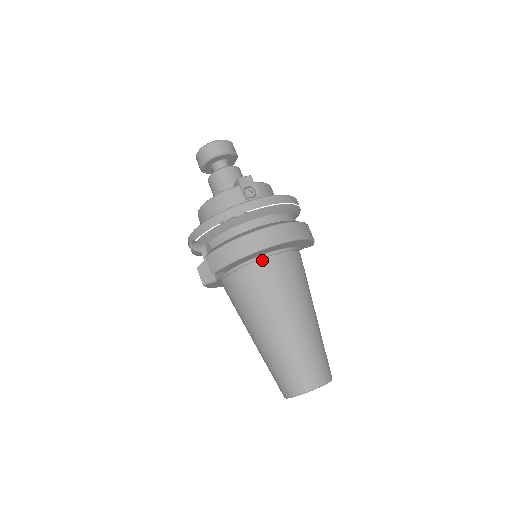
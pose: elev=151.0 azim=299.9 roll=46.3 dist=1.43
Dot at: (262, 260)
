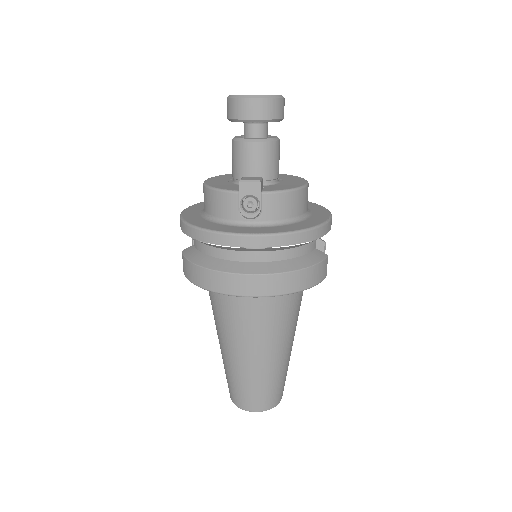
Dot at: occluded
